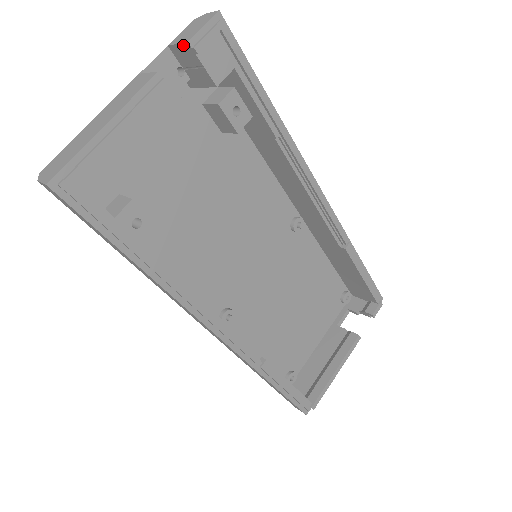
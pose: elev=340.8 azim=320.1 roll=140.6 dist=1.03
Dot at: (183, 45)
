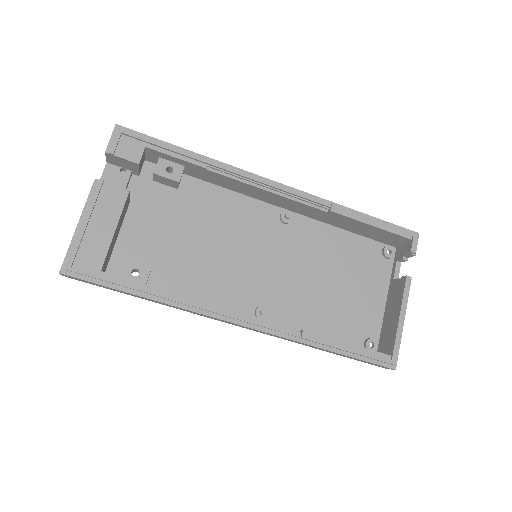
Dot at: (107, 156)
